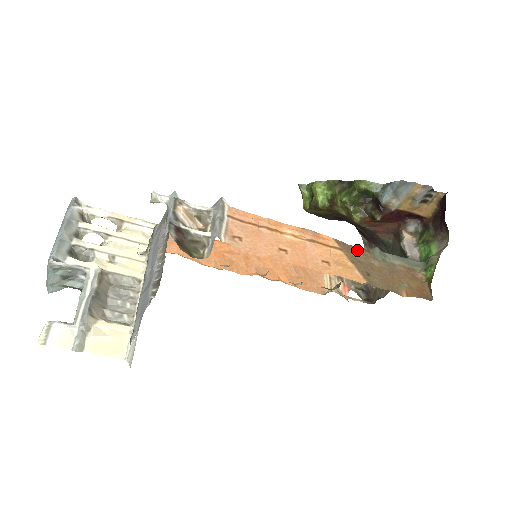
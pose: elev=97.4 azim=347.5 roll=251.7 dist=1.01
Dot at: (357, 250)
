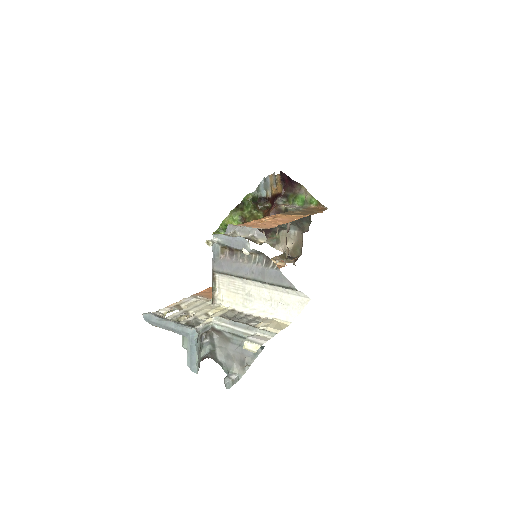
Dot at: (287, 213)
